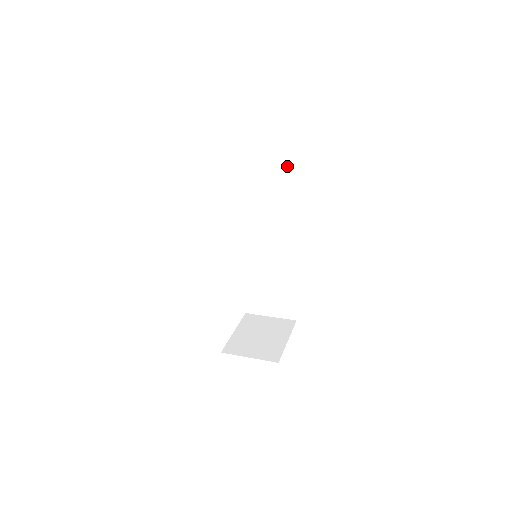
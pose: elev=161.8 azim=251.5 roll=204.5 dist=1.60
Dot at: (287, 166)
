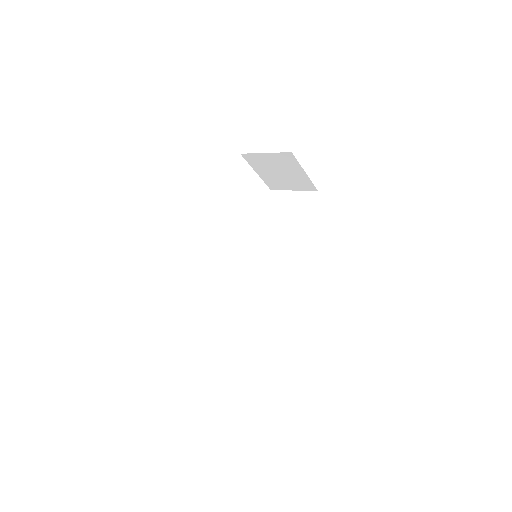
Dot at: (309, 203)
